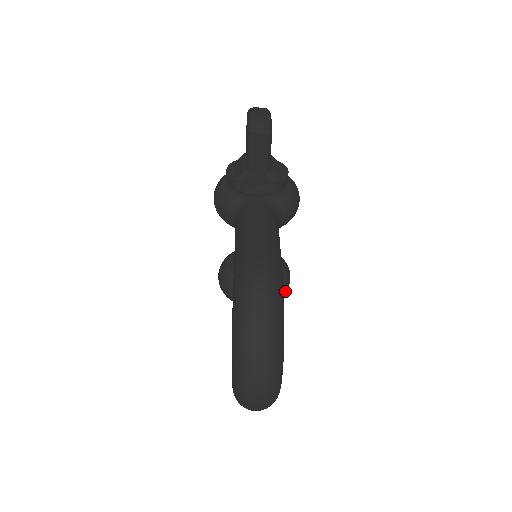
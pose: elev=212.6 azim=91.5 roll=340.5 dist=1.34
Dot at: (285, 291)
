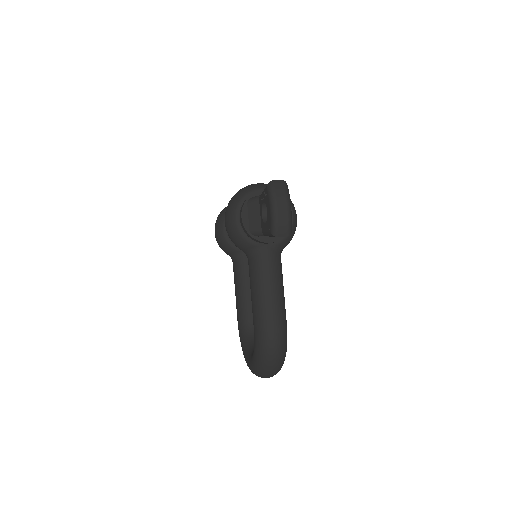
Dot at: occluded
